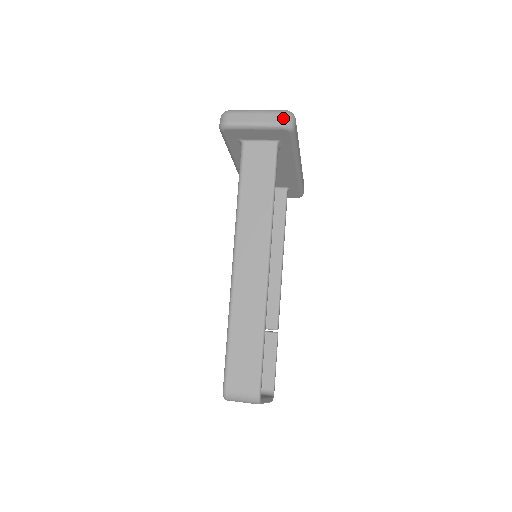
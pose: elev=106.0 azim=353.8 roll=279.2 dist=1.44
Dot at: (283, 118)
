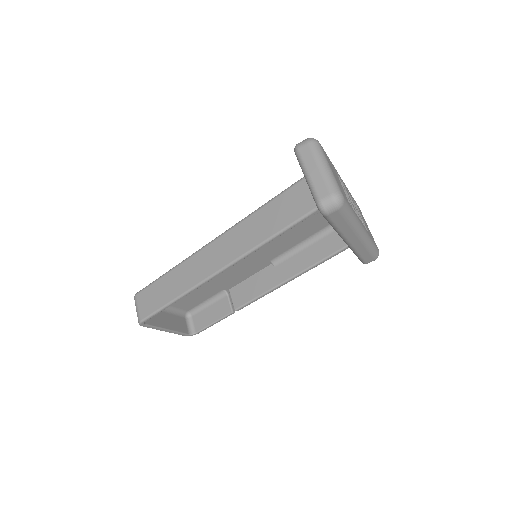
Dot at: (324, 197)
